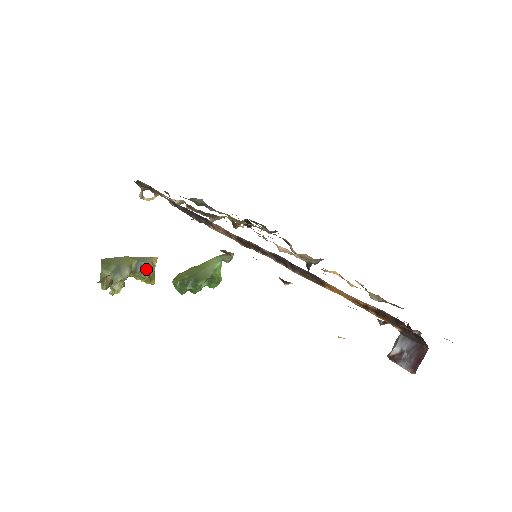
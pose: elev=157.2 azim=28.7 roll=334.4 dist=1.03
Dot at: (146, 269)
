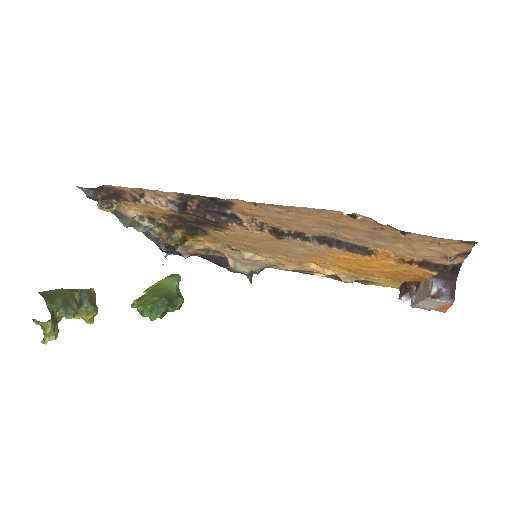
Dot at: (93, 301)
